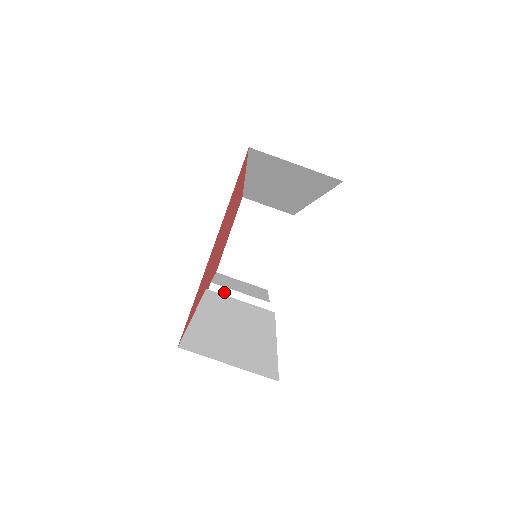
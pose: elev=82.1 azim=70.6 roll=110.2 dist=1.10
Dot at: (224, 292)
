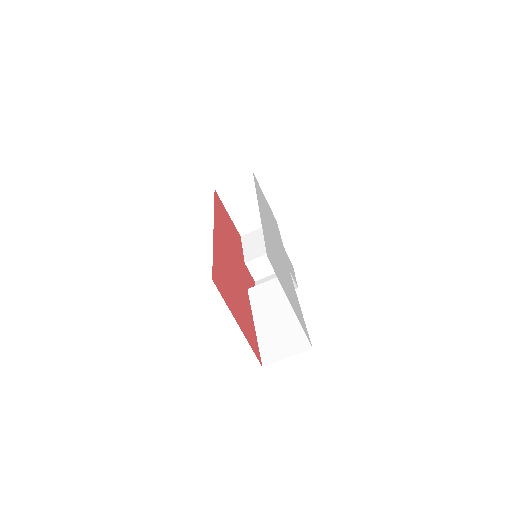
Dot at: (256, 262)
